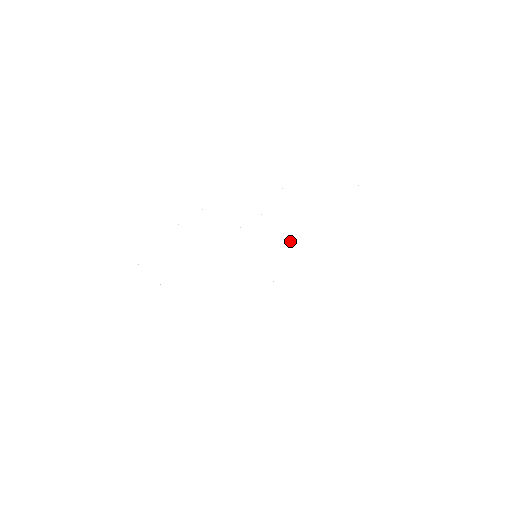
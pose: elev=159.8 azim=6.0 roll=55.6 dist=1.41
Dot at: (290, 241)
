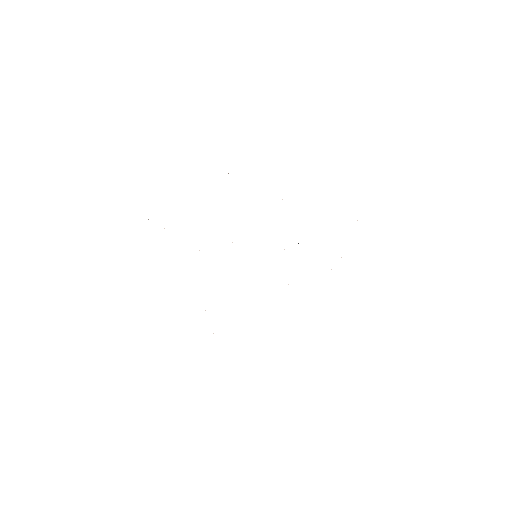
Dot at: occluded
